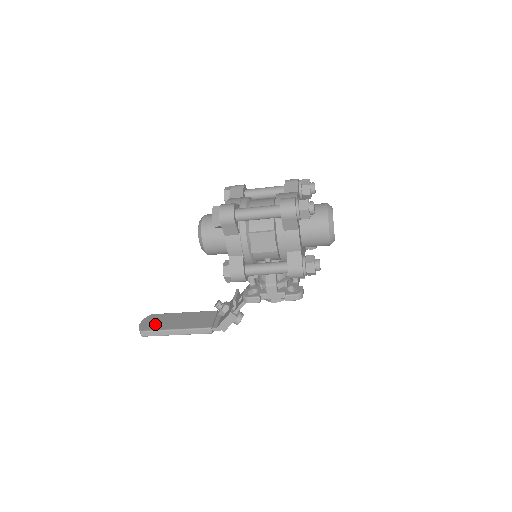
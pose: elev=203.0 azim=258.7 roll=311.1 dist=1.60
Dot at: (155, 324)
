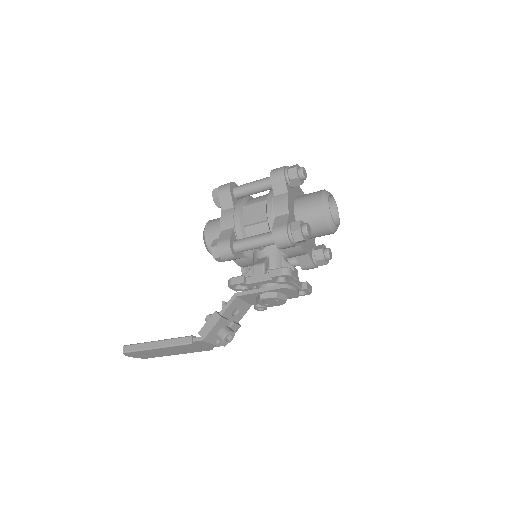
Dot at: occluded
